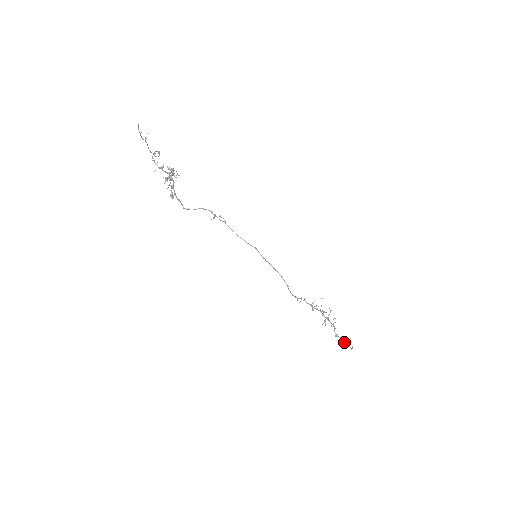
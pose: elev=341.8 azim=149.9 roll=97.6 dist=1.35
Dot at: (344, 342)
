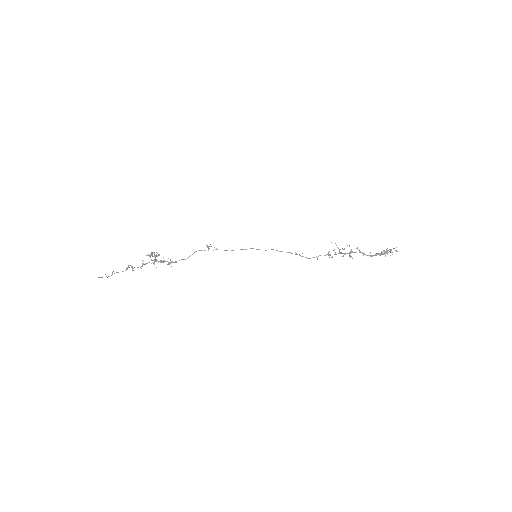
Dot at: occluded
